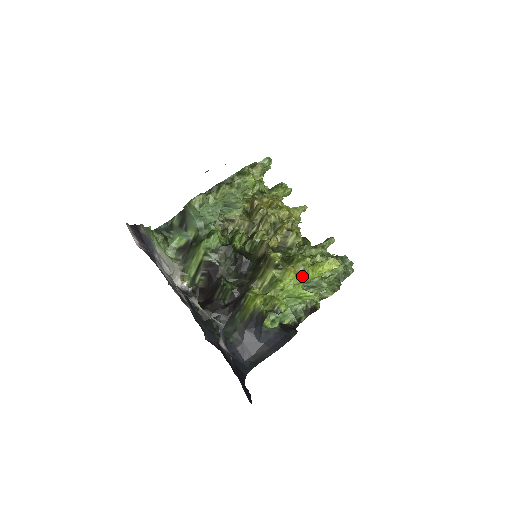
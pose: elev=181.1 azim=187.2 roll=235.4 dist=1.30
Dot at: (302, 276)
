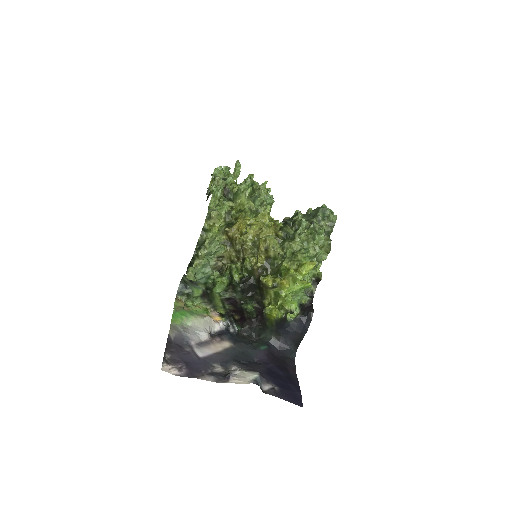
Dot at: (294, 282)
